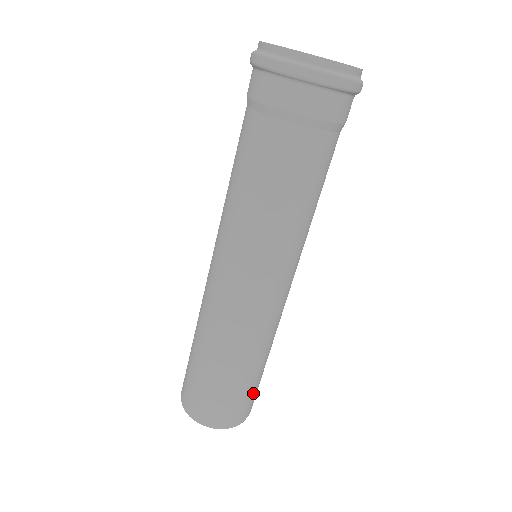
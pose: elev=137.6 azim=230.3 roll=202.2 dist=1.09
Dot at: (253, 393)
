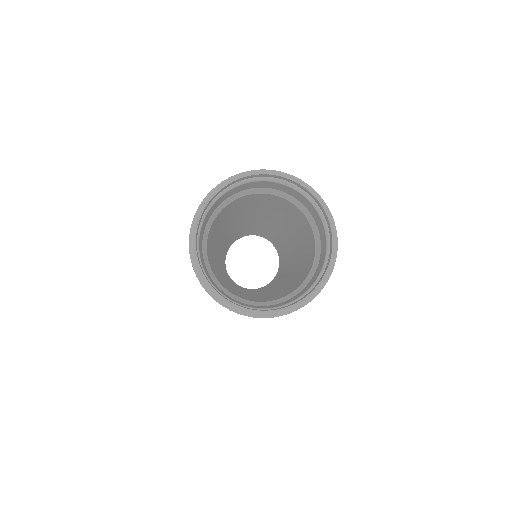
Dot at: occluded
